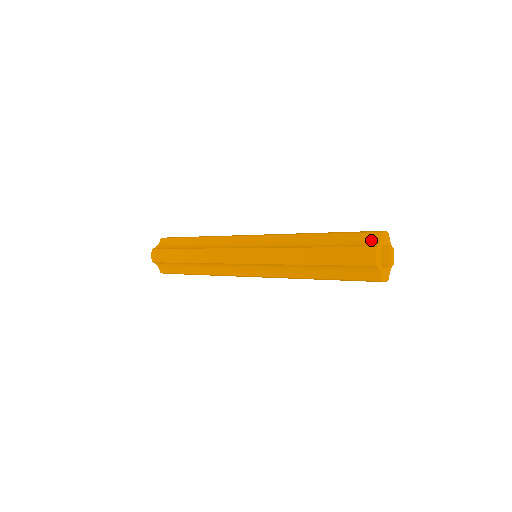
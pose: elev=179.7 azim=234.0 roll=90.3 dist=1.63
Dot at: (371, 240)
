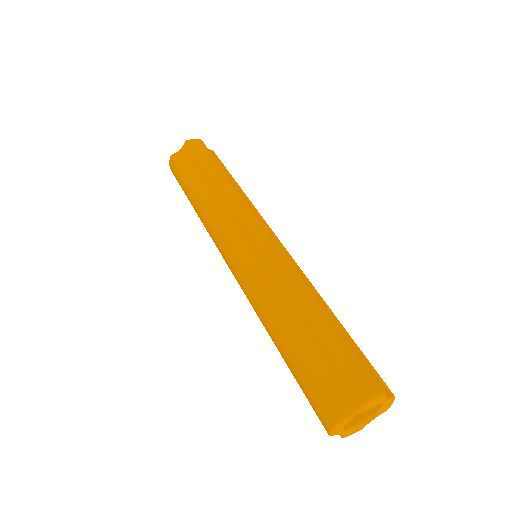
Dot at: (345, 399)
